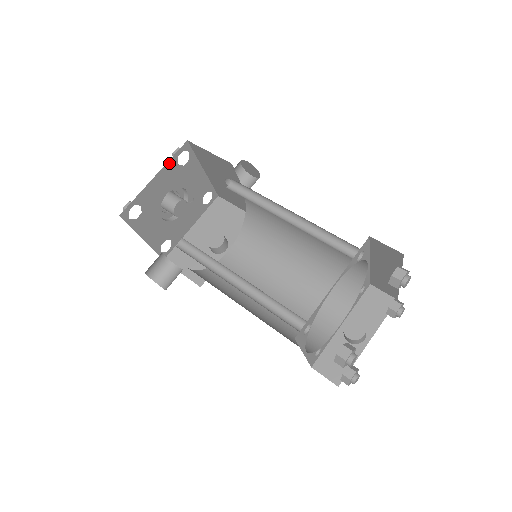
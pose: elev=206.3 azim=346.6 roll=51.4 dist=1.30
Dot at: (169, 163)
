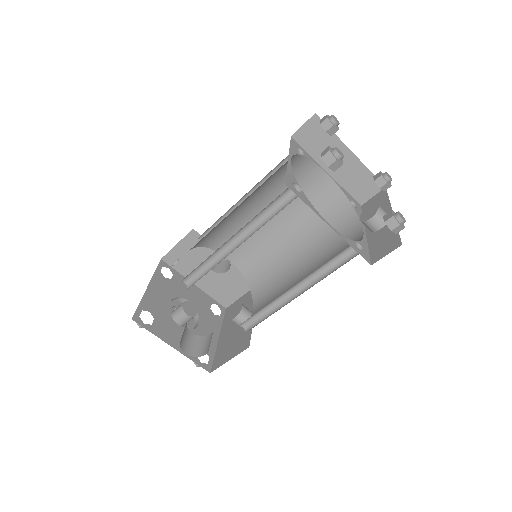
Dot at: (155, 276)
